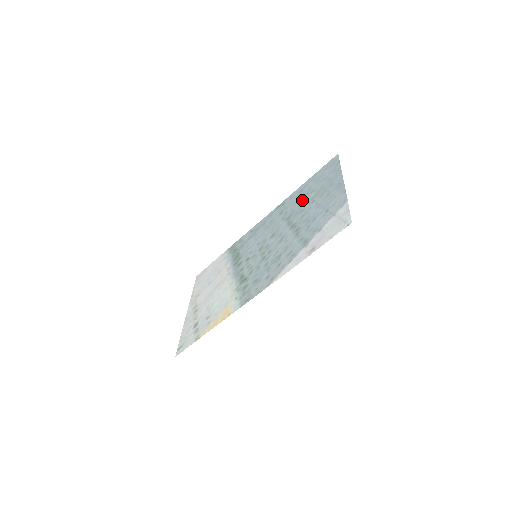
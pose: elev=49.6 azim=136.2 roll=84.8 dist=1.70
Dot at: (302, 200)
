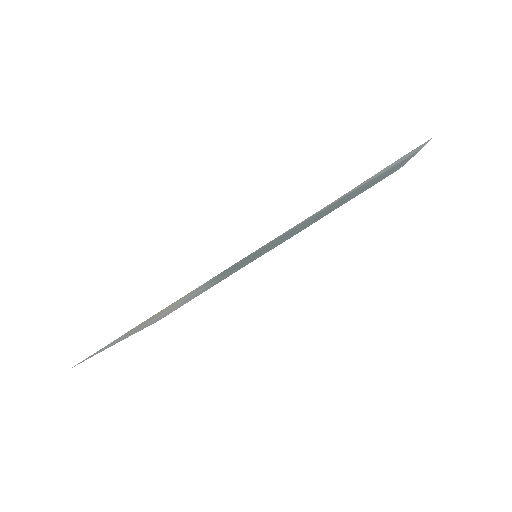
Dot at: occluded
